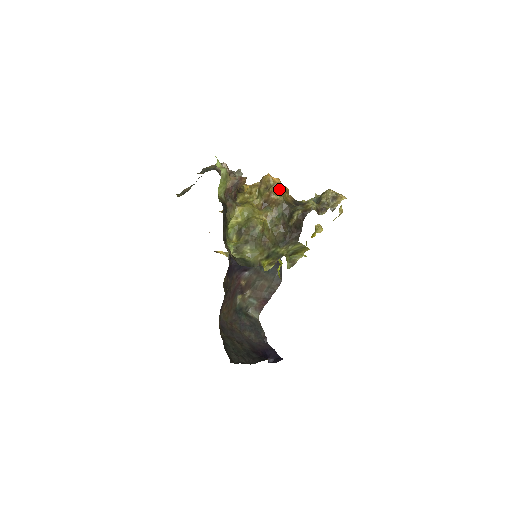
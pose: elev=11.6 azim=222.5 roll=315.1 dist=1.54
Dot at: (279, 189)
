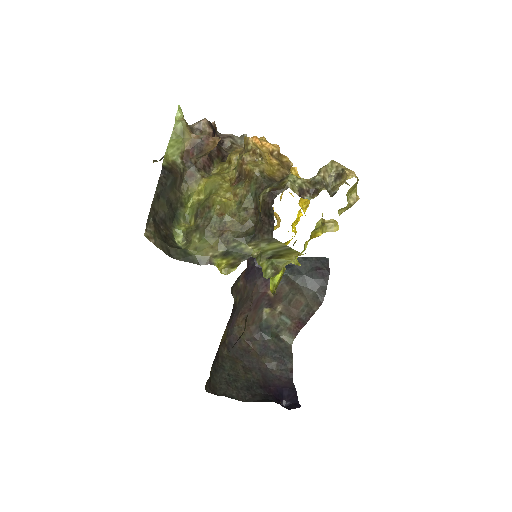
Dot at: (259, 156)
